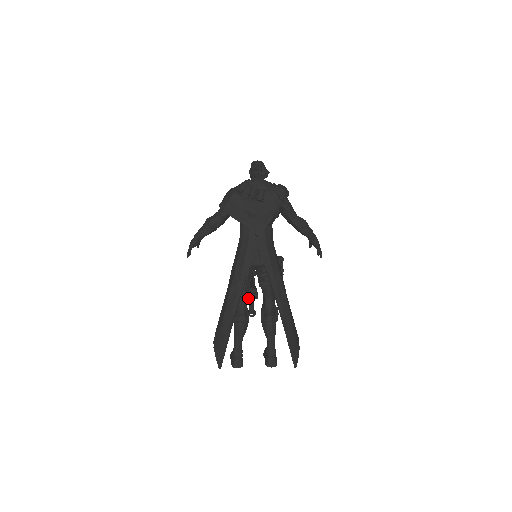
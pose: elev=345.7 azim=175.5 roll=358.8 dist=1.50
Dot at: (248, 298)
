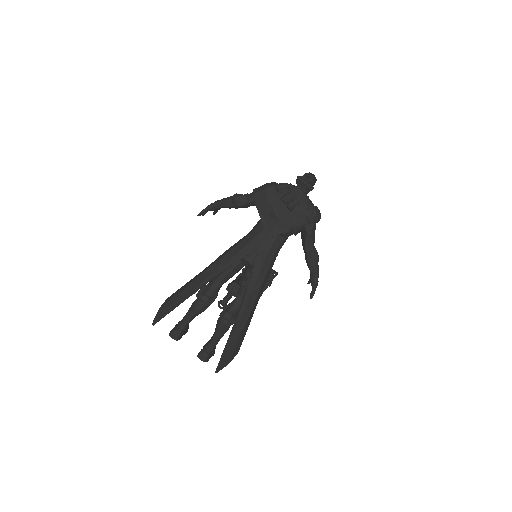
Dot at: (229, 291)
